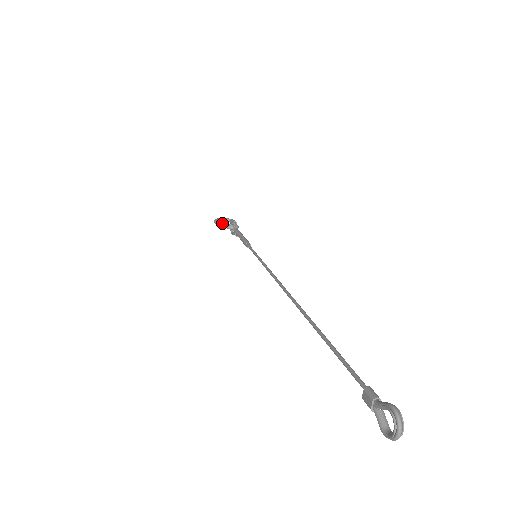
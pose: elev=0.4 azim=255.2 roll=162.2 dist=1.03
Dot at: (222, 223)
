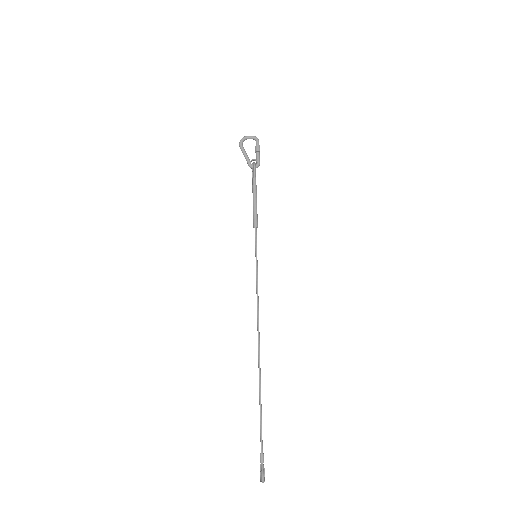
Dot at: (245, 156)
